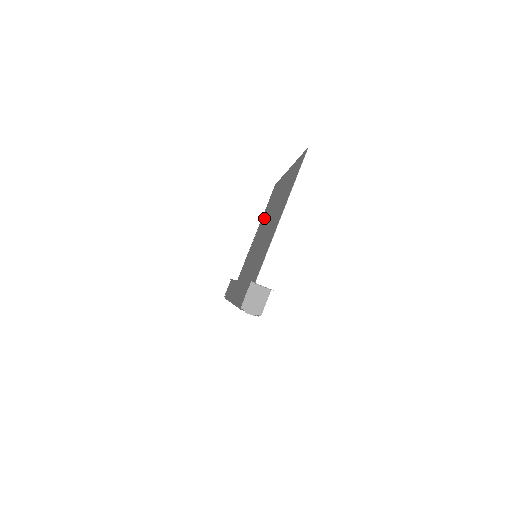
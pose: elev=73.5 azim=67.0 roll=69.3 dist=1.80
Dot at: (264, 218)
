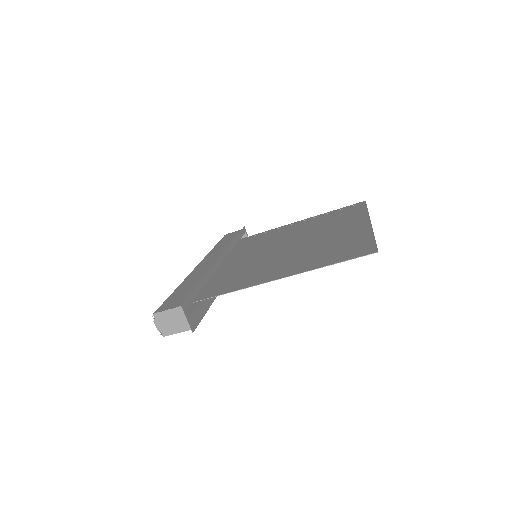
Dot at: (314, 223)
